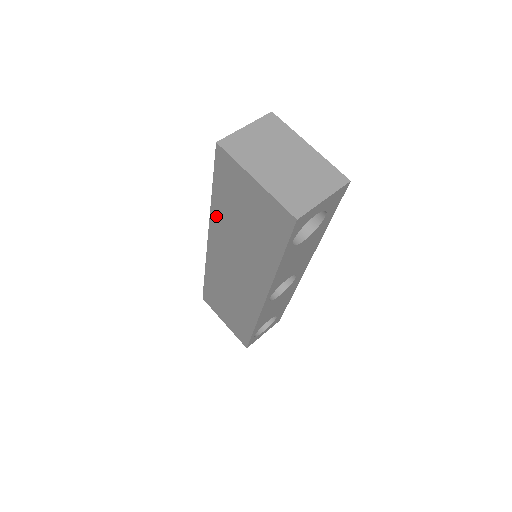
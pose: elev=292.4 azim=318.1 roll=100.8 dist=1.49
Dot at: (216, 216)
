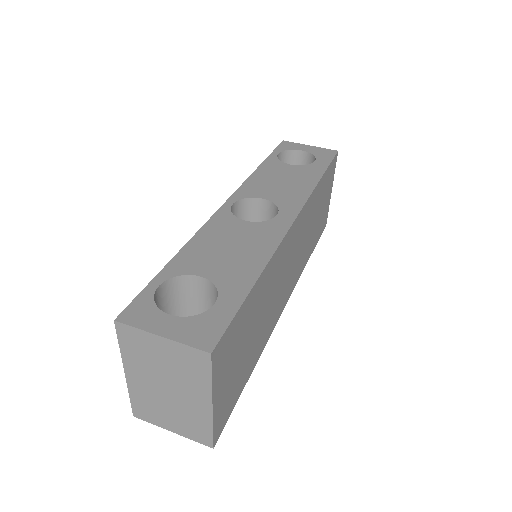
Dot at: occluded
